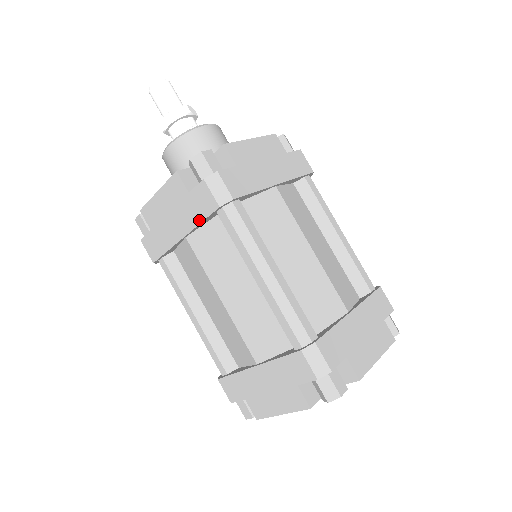
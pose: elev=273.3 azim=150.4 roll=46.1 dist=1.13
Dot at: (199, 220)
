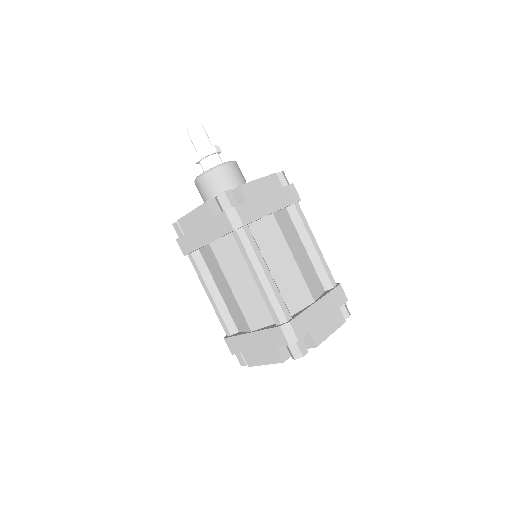
Dot at: (219, 235)
